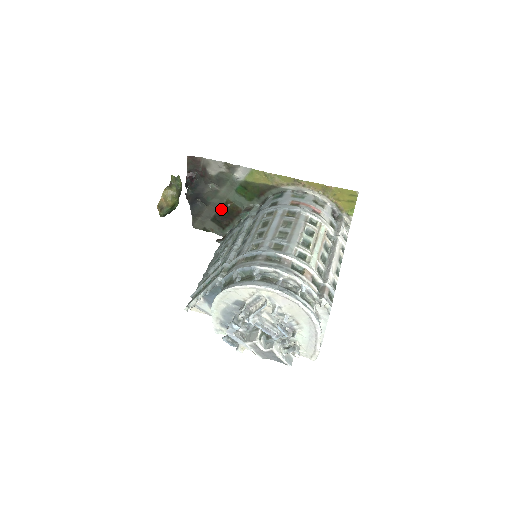
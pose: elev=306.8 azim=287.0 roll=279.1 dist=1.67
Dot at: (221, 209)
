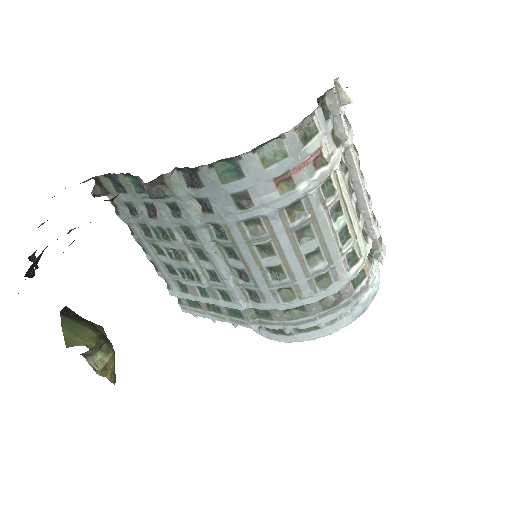
Dot at: occluded
